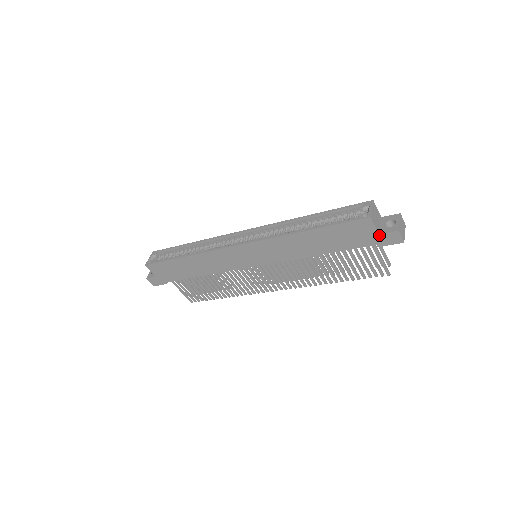
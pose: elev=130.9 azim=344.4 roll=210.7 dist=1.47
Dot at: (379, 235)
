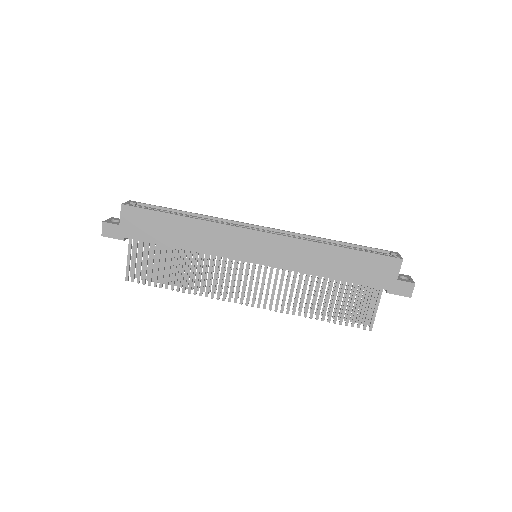
Dot at: (397, 281)
